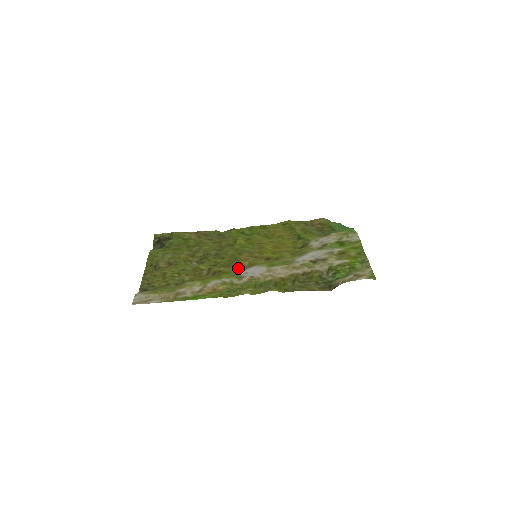
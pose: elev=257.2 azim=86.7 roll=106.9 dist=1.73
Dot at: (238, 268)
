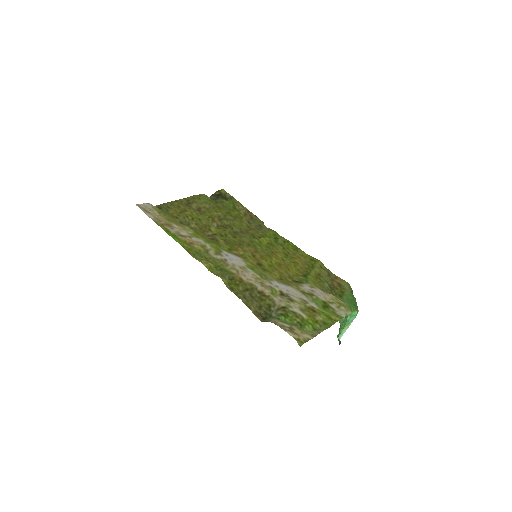
Dot at: (231, 250)
